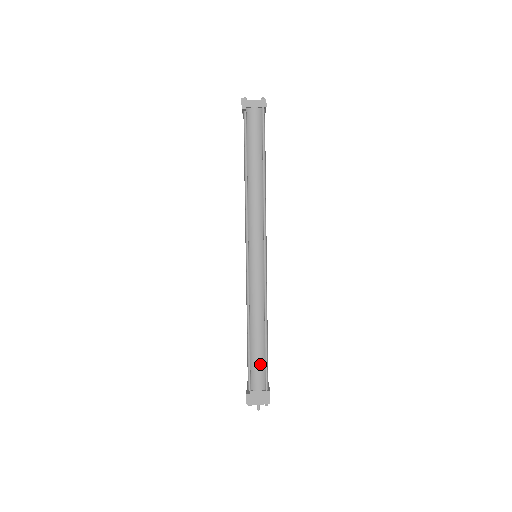
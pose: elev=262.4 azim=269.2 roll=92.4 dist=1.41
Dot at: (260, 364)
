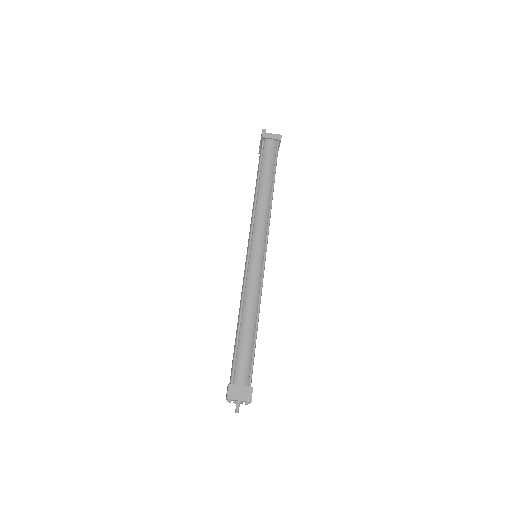
Dot at: (247, 356)
